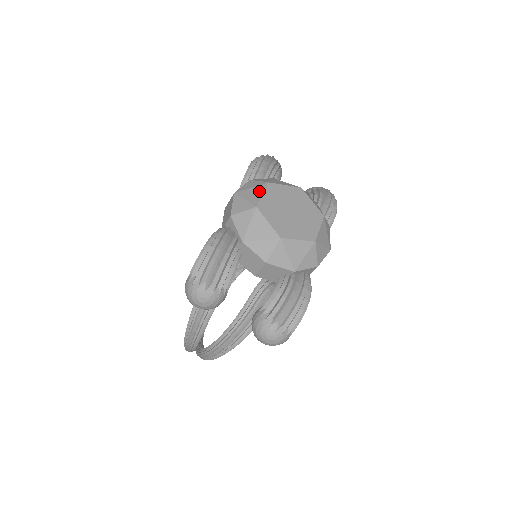
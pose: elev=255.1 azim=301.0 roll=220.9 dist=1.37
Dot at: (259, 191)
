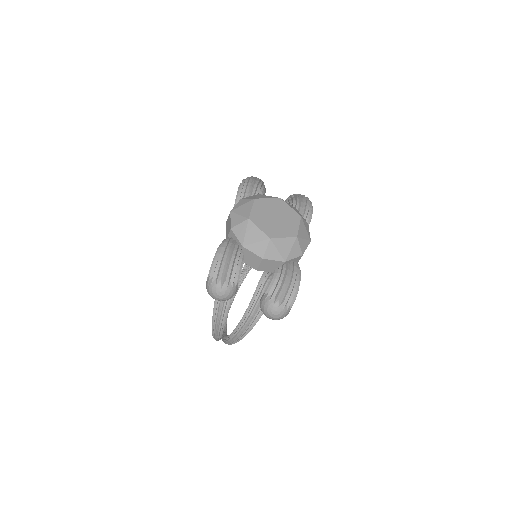
Dot at: (249, 206)
